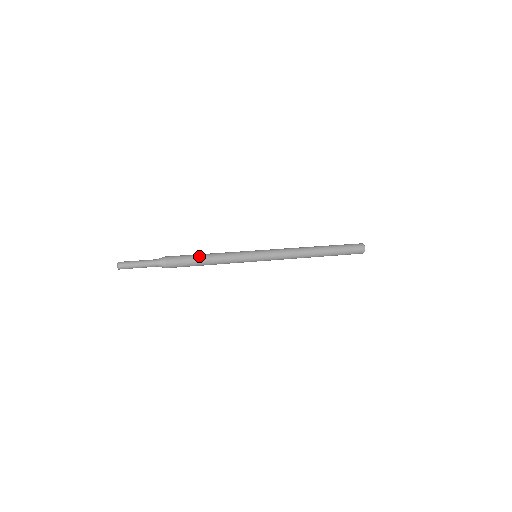
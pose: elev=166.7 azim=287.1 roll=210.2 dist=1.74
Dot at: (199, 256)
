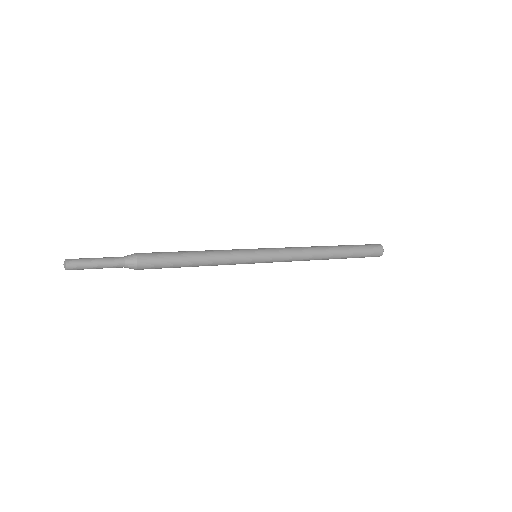
Dot at: (184, 261)
